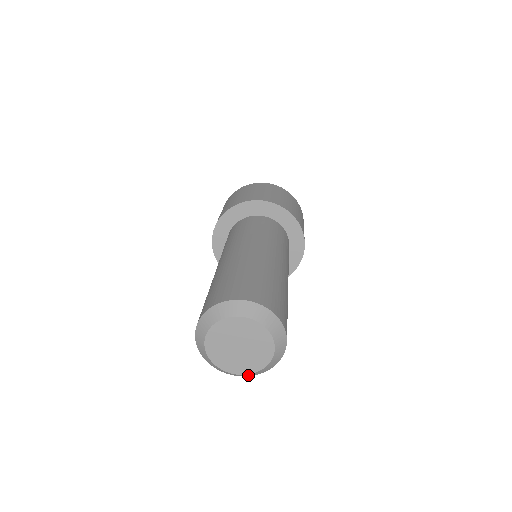
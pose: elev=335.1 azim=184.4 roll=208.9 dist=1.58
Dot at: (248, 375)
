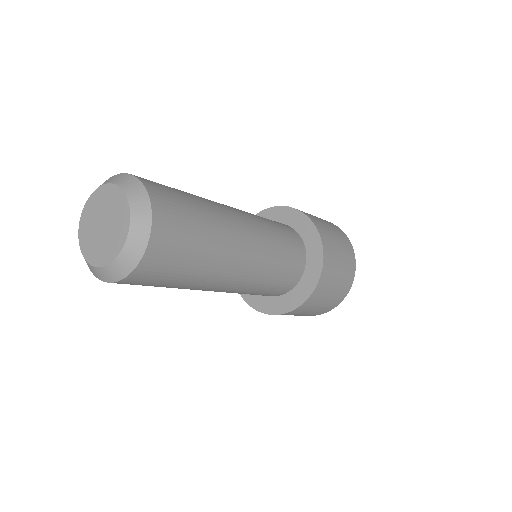
Dot at: (118, 272)
